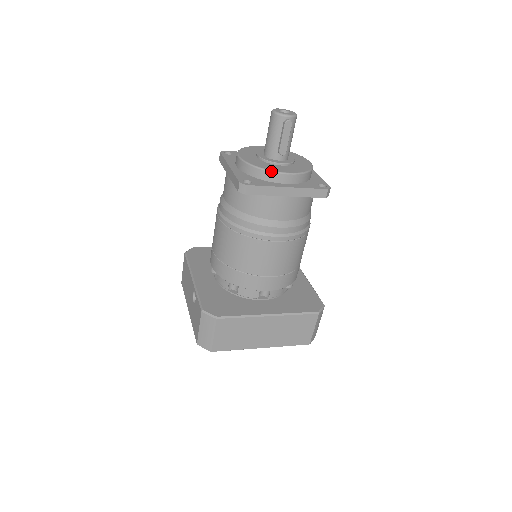
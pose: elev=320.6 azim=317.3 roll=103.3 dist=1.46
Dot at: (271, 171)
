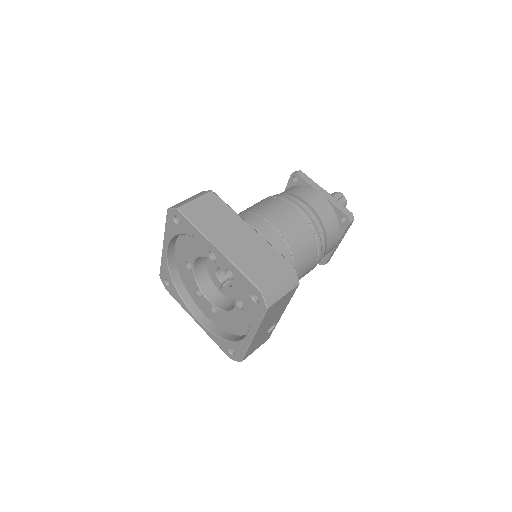
Dot at: occluded
